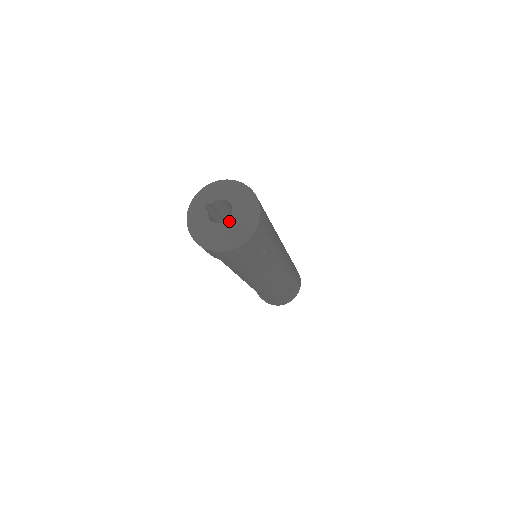
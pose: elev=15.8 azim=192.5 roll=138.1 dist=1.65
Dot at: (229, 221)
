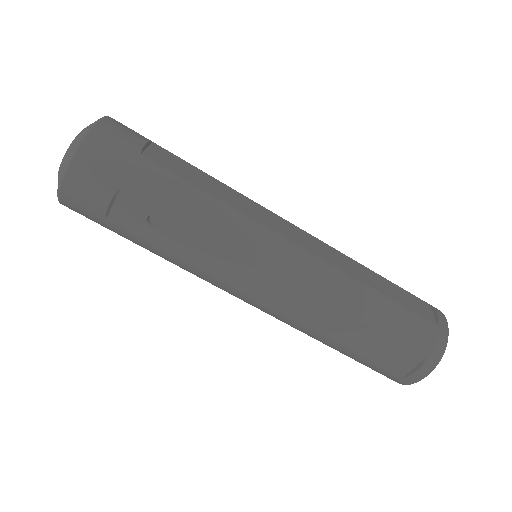
Dot at: occluded
